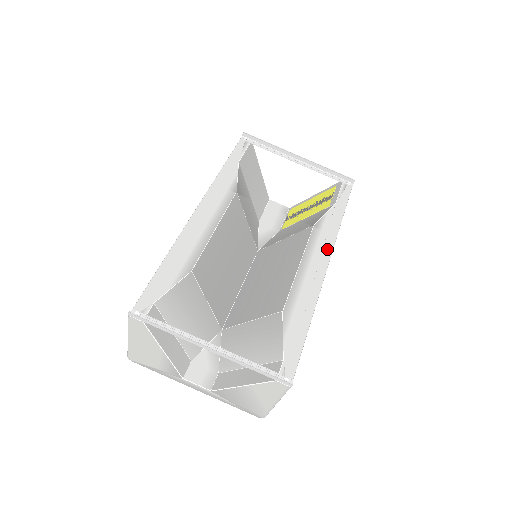
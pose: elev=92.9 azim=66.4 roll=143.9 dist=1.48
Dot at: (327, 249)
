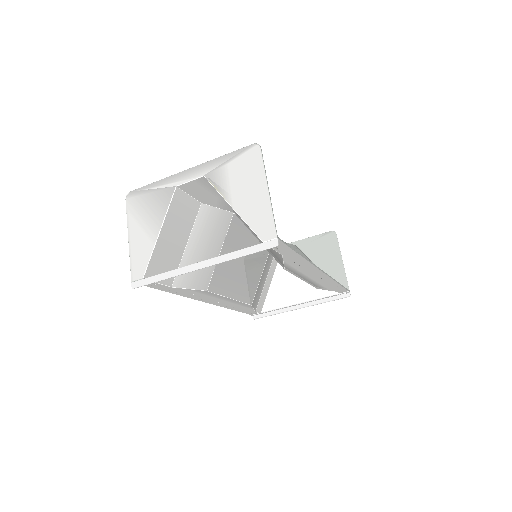
Dot at: (312, 270)
